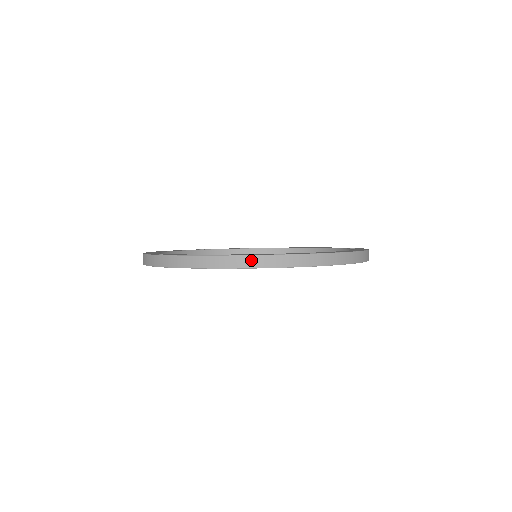
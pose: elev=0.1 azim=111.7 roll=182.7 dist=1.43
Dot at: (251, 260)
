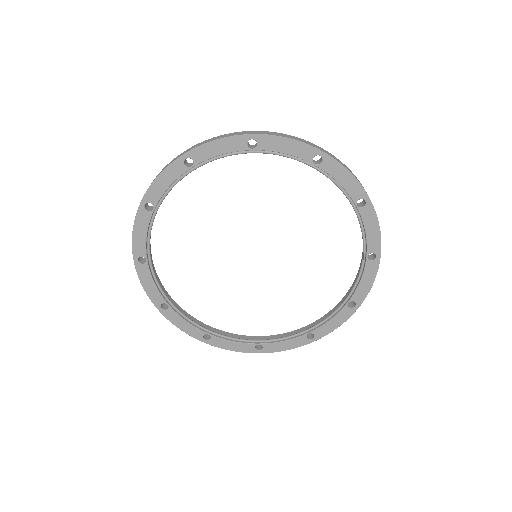
Dot at: (300, 139)
